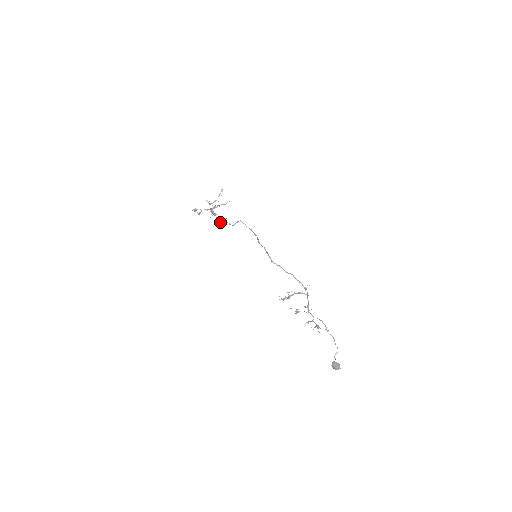
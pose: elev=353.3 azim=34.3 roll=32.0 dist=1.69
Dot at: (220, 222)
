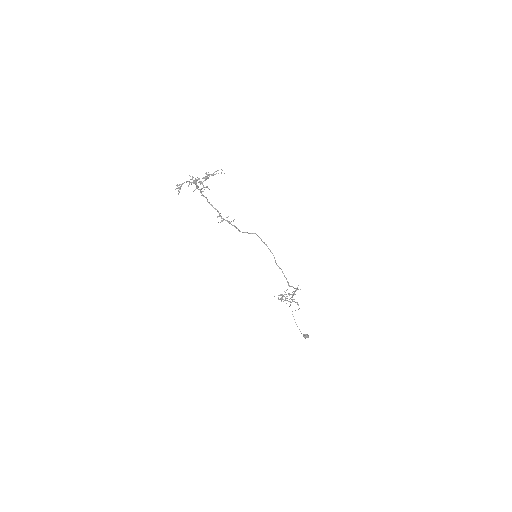
Dot at: (222, 220)
